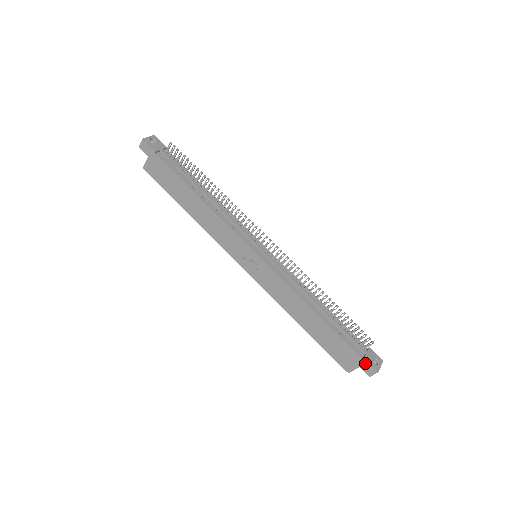
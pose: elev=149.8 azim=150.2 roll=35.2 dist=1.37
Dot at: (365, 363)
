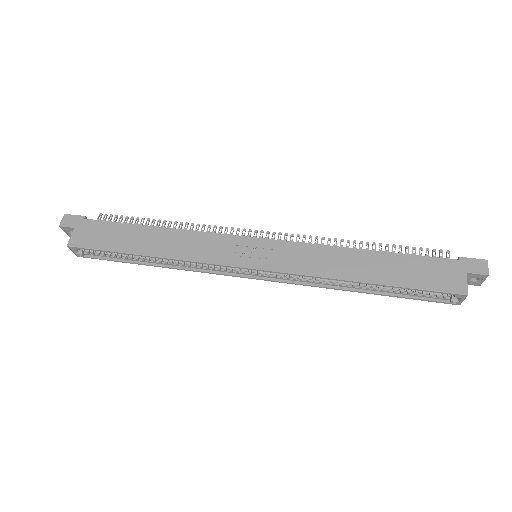
Dot at: (466, 262)
